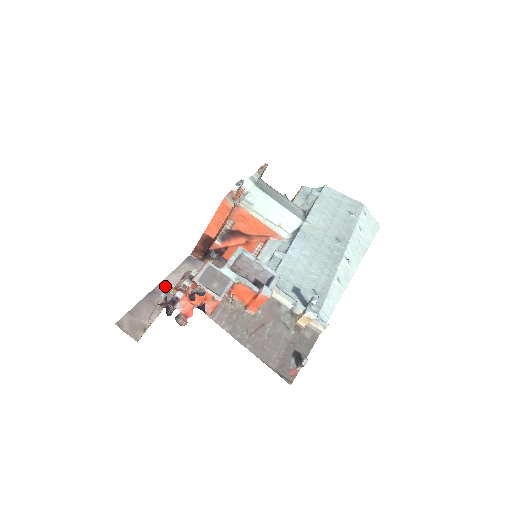
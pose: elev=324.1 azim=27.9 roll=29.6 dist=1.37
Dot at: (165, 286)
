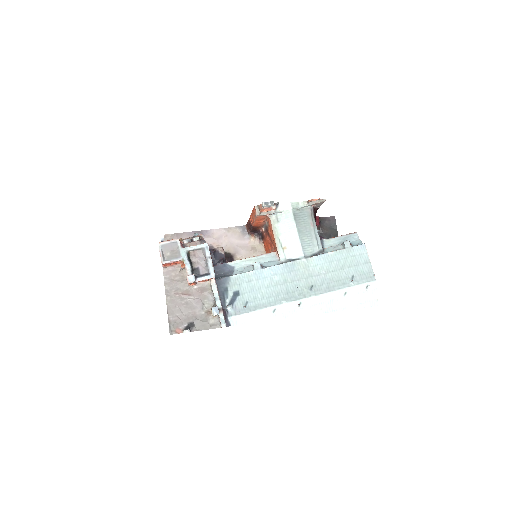
Dot at: (196, 234)
